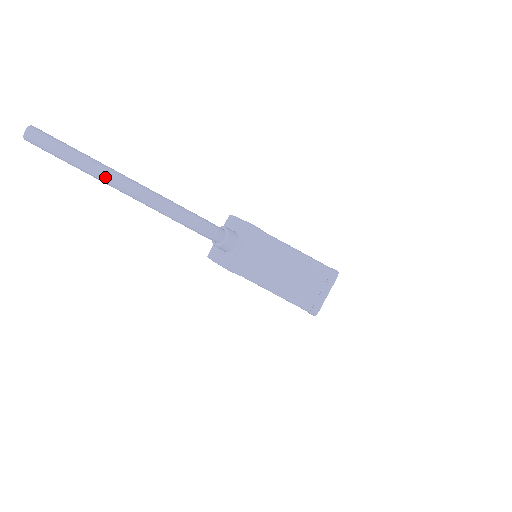
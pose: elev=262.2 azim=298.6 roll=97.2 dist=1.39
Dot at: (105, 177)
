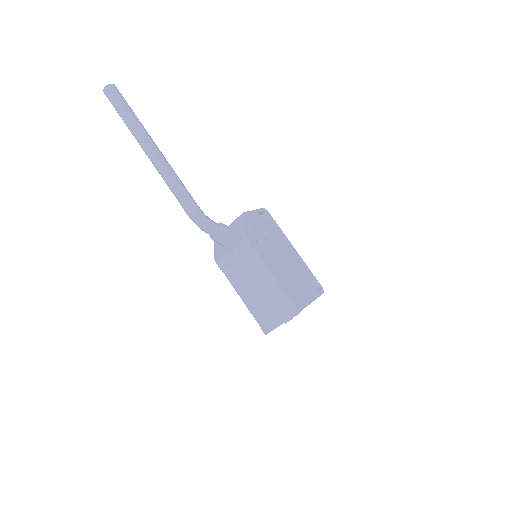
Dot at: (143, 147)
